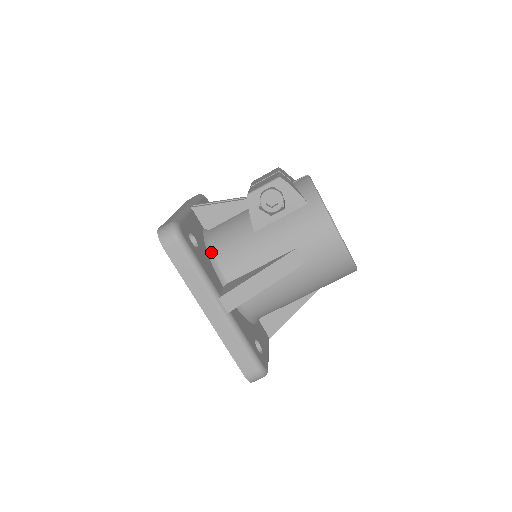
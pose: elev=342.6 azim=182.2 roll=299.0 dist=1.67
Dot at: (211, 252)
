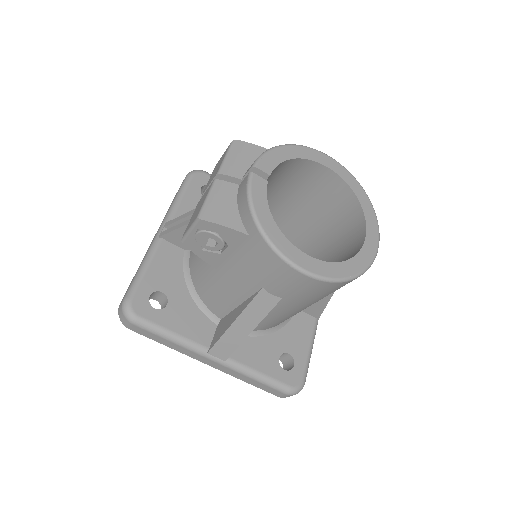
Dot at: (193, 289)
